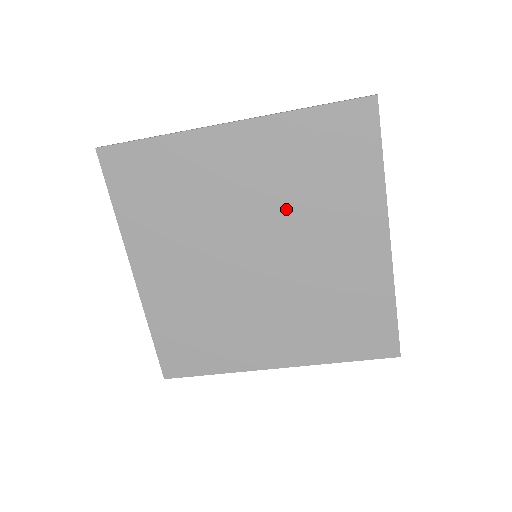
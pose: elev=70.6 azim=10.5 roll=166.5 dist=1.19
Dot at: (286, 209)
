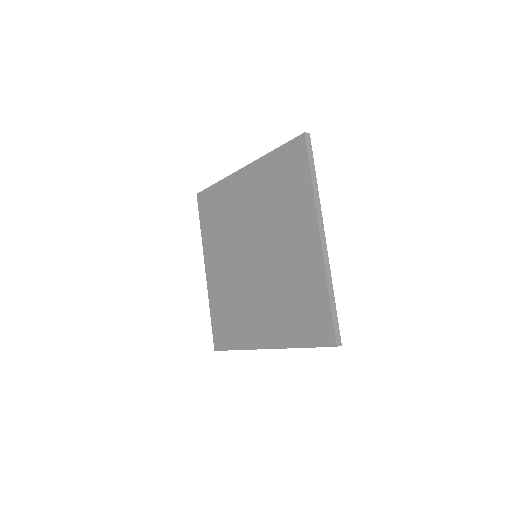
Dot at: (266, 219)
